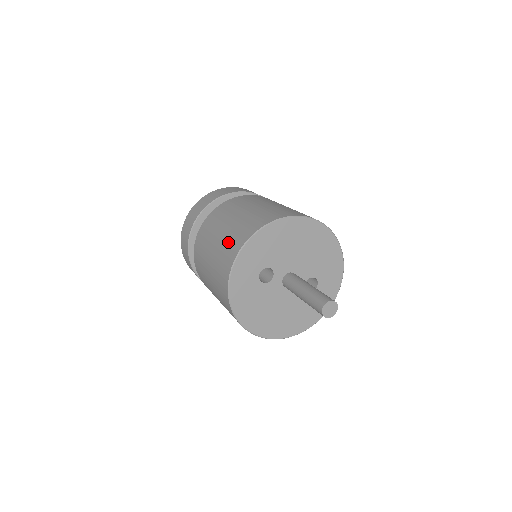
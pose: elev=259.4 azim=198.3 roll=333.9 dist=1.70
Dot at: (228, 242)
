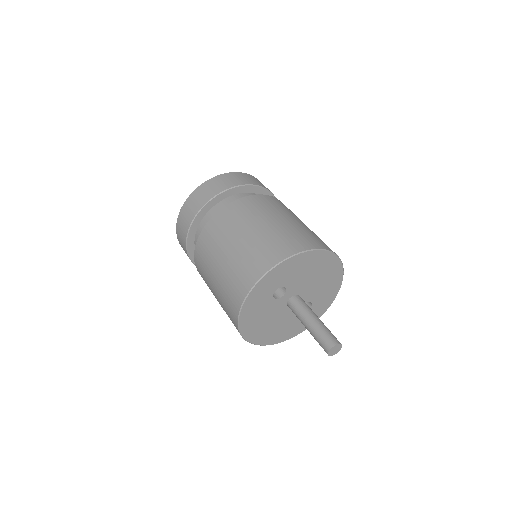
Dot at: (257, 250)
